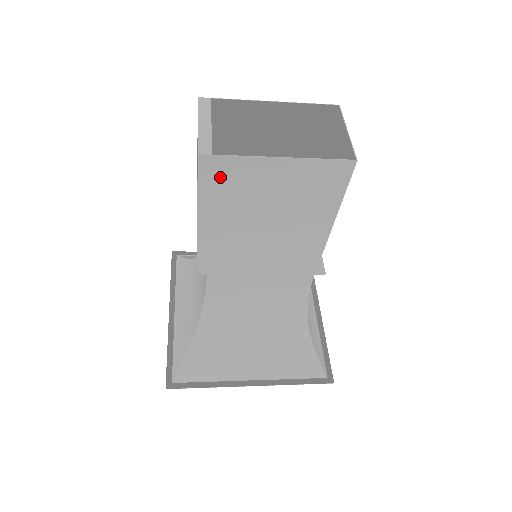
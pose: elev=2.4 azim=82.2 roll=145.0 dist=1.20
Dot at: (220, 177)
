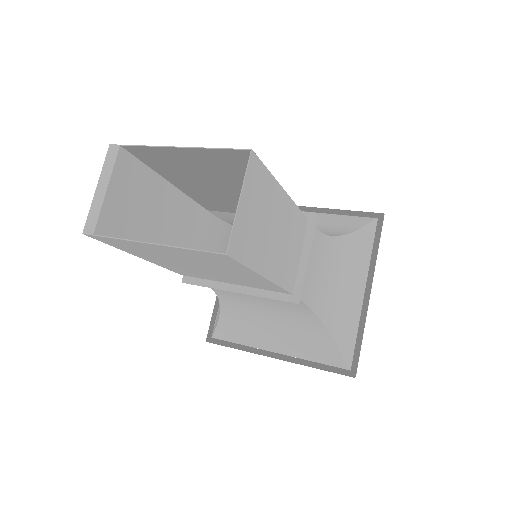
Dot at: (119, 244)
